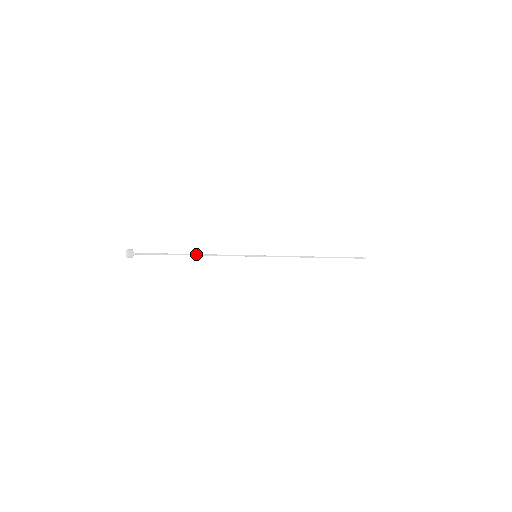
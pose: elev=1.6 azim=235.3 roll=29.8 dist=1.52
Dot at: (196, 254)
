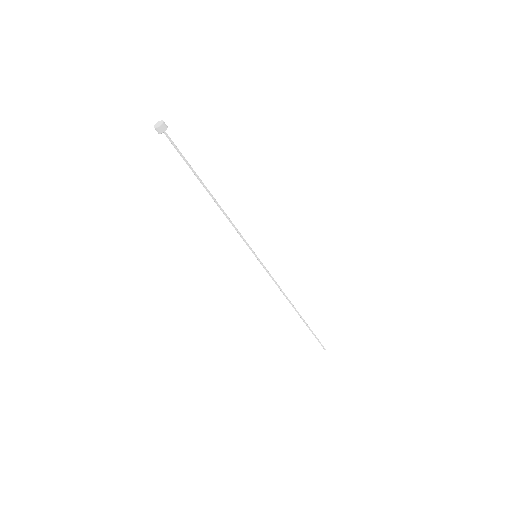
Dot at: (213, 197)
